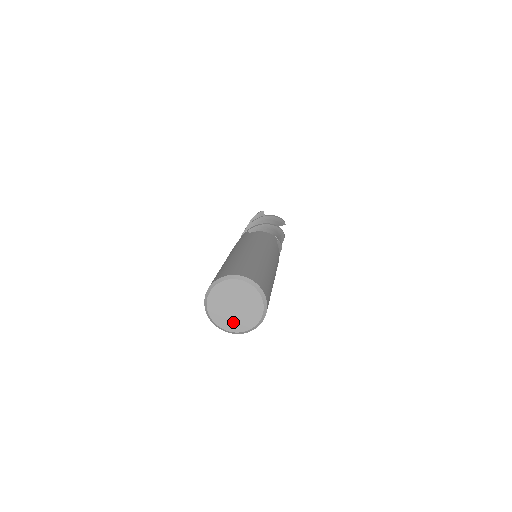
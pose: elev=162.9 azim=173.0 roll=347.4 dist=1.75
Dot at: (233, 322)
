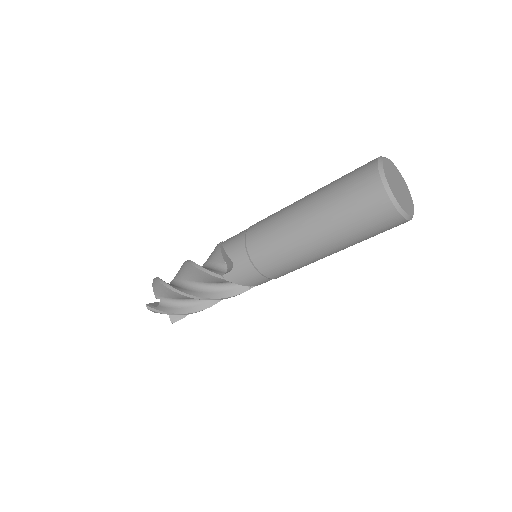
Dot at: (404, 203)
